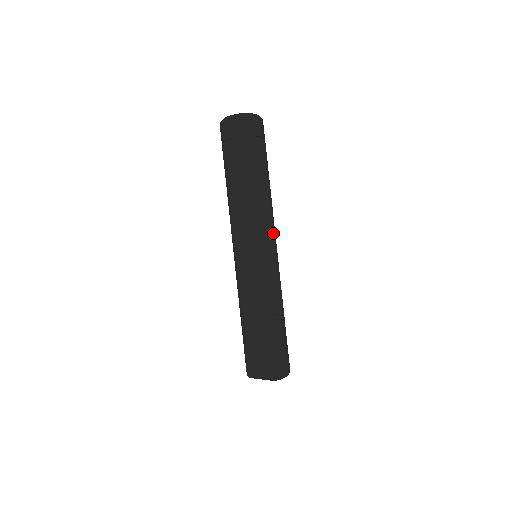
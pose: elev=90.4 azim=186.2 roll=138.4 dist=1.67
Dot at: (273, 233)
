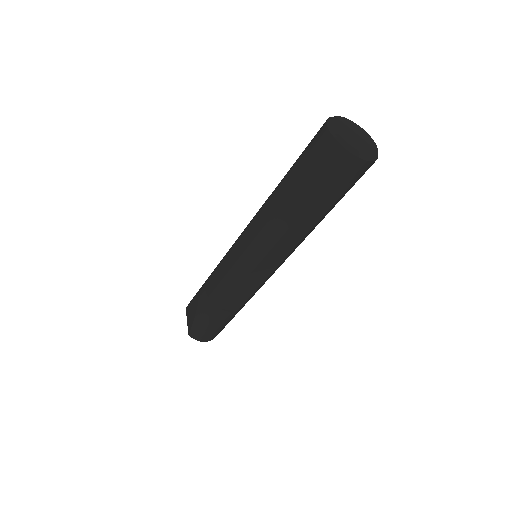
Dot at: (279, 261)
